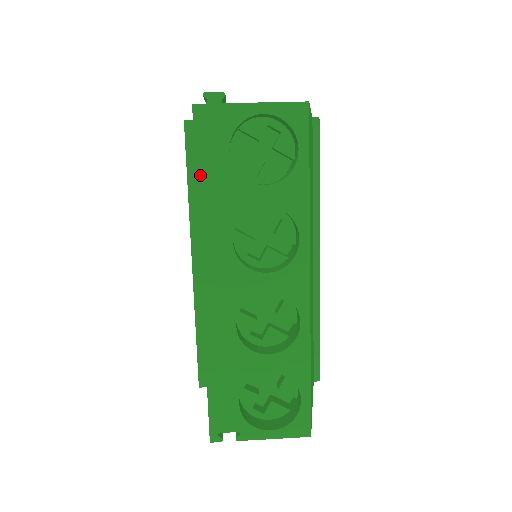
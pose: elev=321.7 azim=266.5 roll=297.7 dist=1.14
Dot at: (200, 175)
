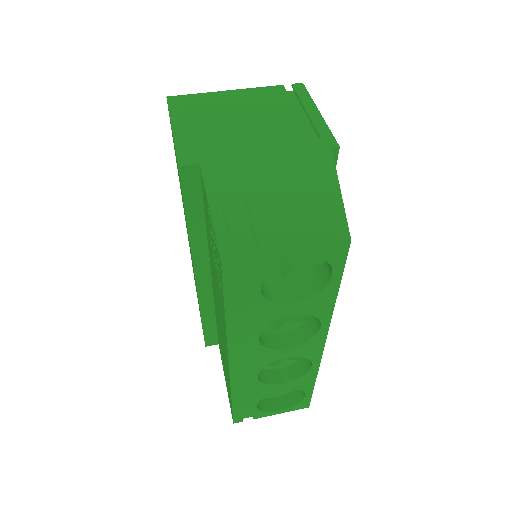
Dot at: (229, 307)
